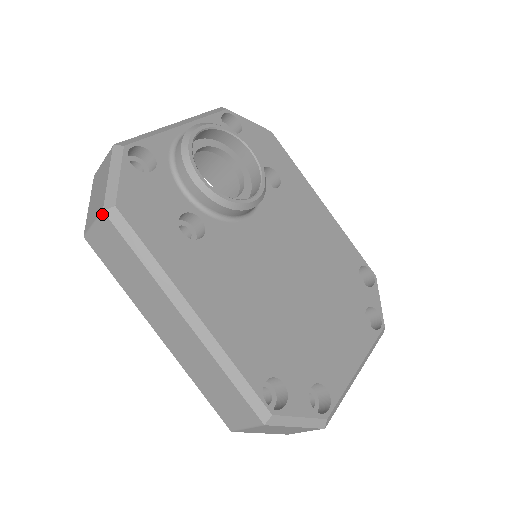
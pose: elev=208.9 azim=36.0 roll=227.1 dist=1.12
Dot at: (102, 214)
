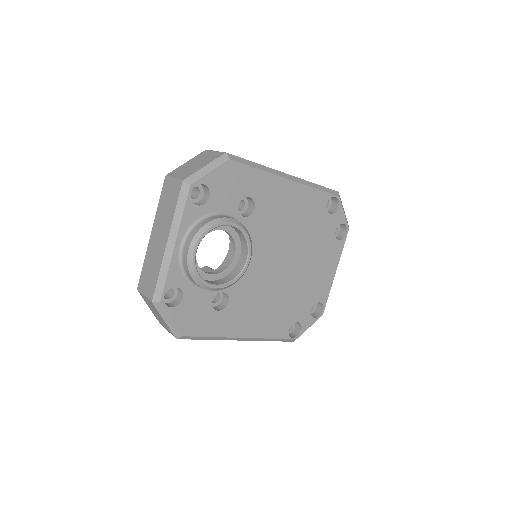
Dot at: (176, 338)
